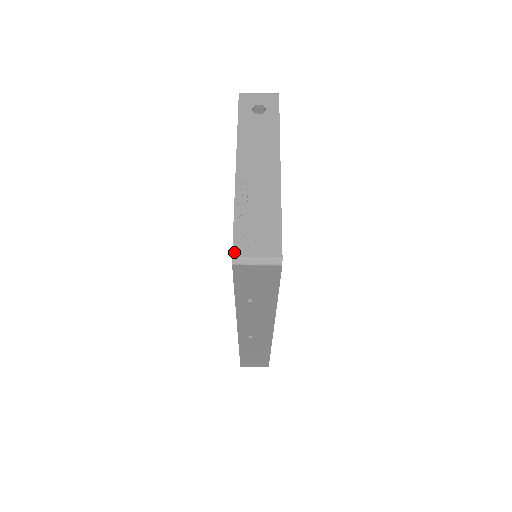
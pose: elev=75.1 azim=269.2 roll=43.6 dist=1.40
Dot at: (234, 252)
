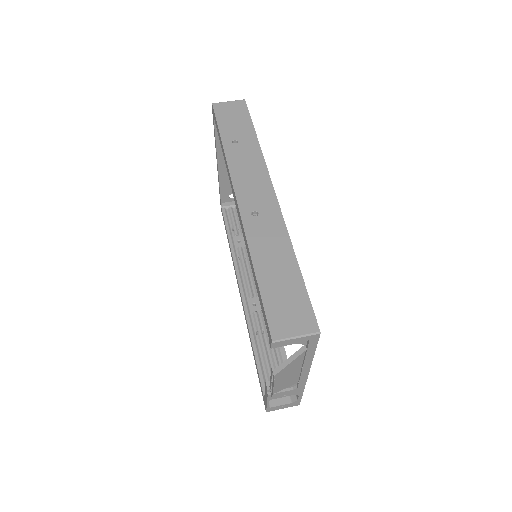
Dot at: occluded
